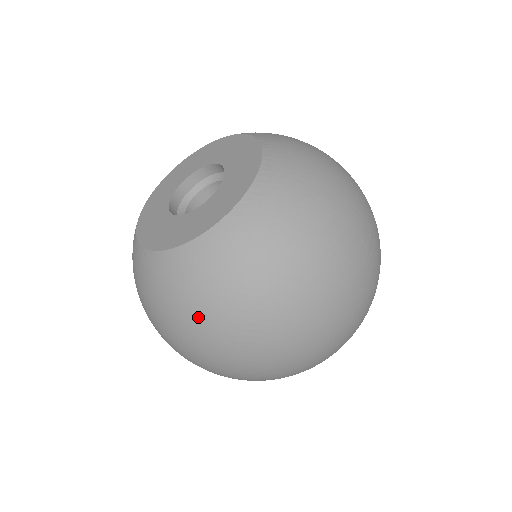
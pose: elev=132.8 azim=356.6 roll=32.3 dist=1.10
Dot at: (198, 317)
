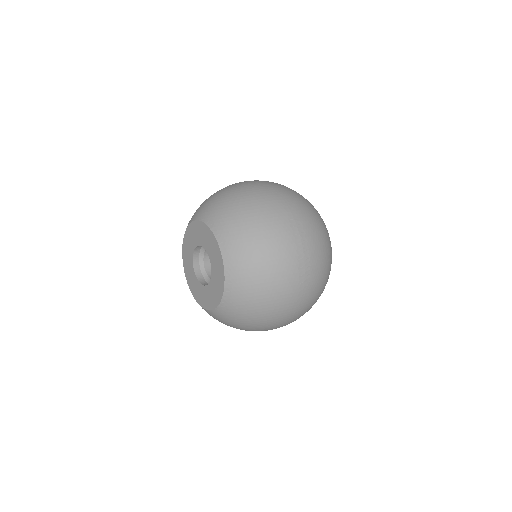
Dot at: occluded
